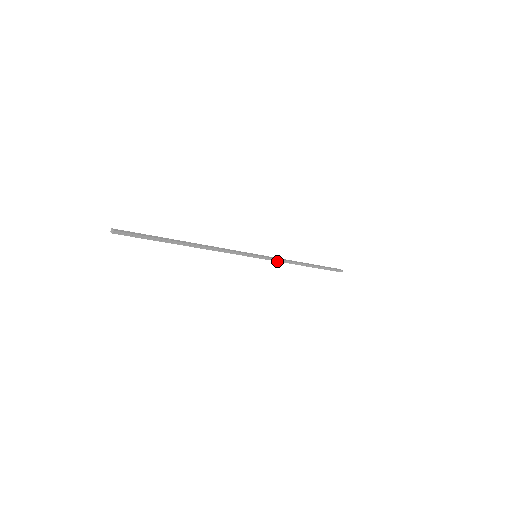
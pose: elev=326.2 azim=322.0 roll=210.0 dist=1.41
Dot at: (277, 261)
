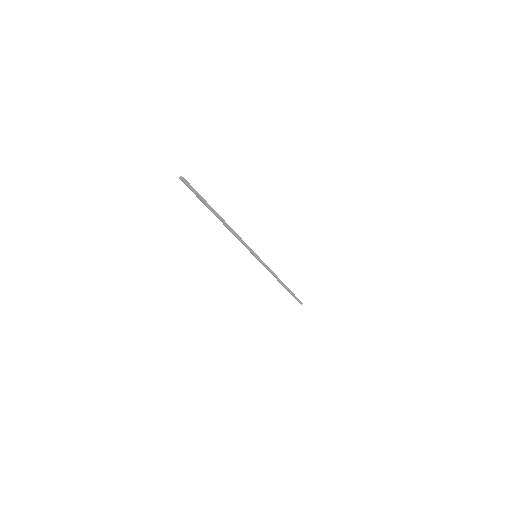
Dot at: (267, 268)
